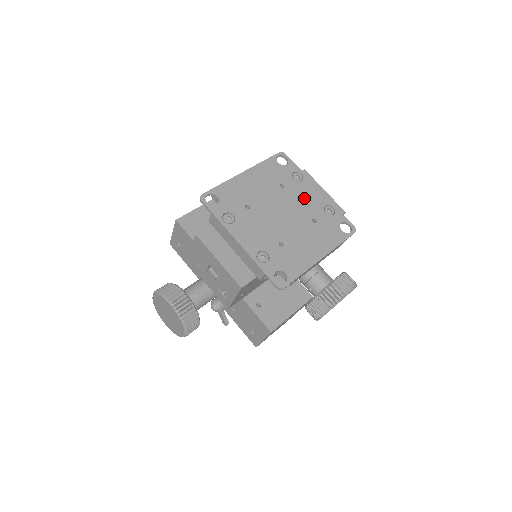
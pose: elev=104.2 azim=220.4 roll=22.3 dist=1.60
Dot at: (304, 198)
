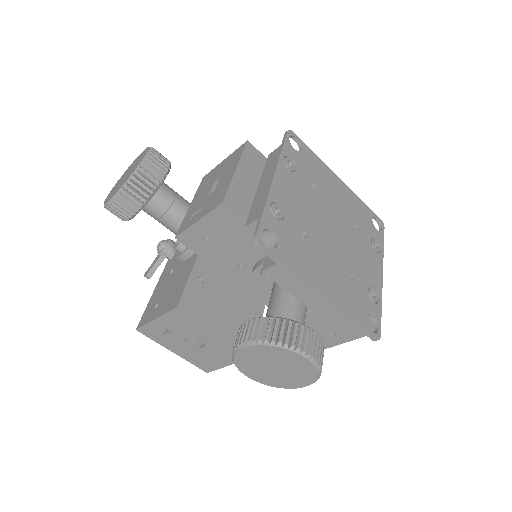
Dot at: (364, 257)
